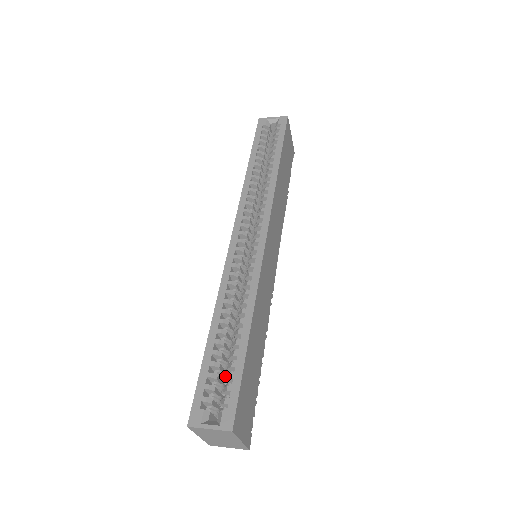
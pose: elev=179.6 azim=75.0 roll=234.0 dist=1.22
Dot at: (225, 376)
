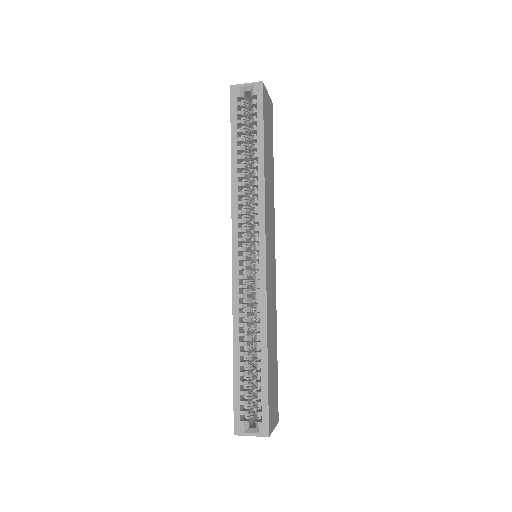
Dot at: (253, 385)
